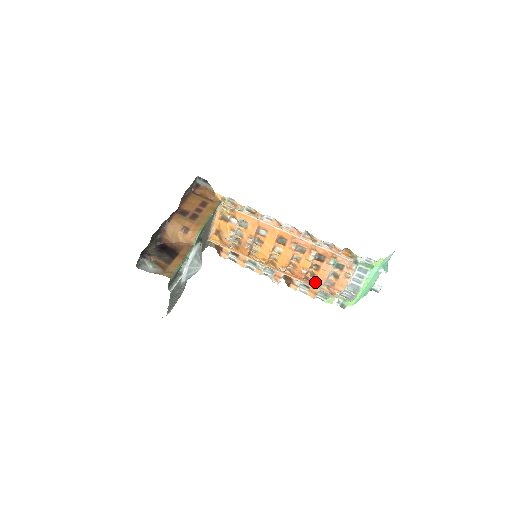
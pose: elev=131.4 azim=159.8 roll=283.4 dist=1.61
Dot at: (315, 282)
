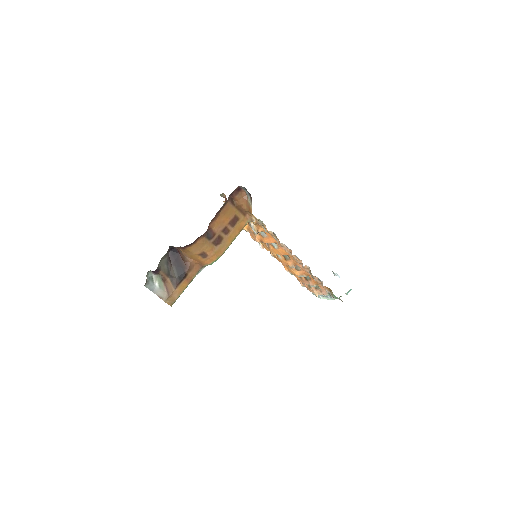
Dot at: occluded
